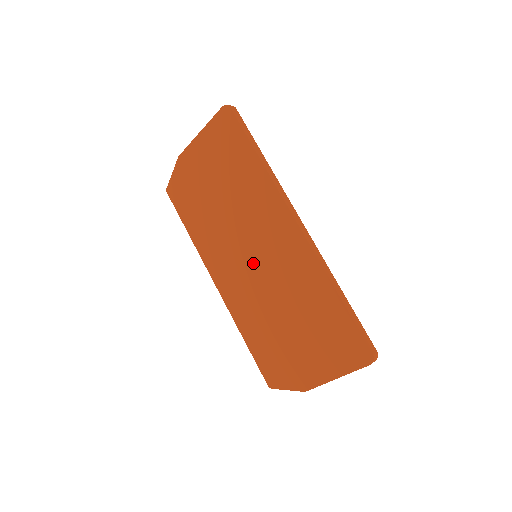
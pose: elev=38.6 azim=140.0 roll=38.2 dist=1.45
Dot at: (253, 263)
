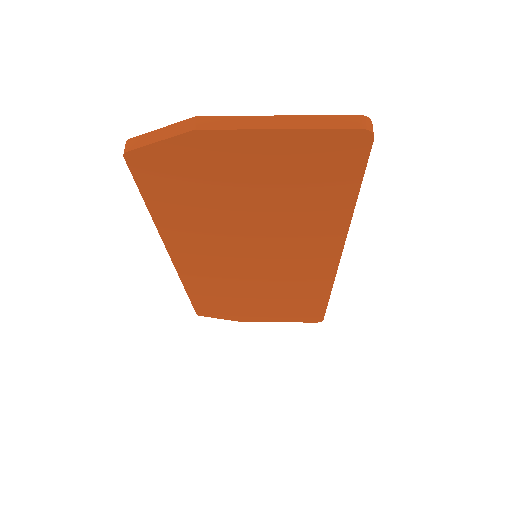
Dot at: (251, 264)
